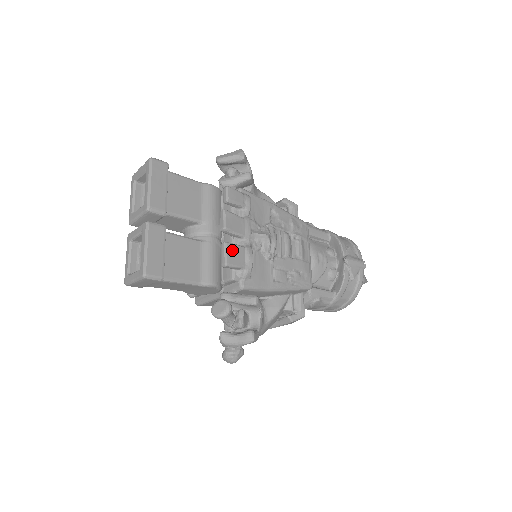
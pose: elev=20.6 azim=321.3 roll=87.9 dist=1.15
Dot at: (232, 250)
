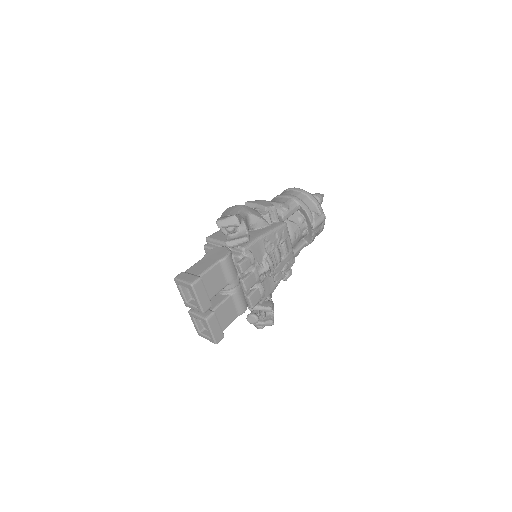
Dot at: (253, 298)
